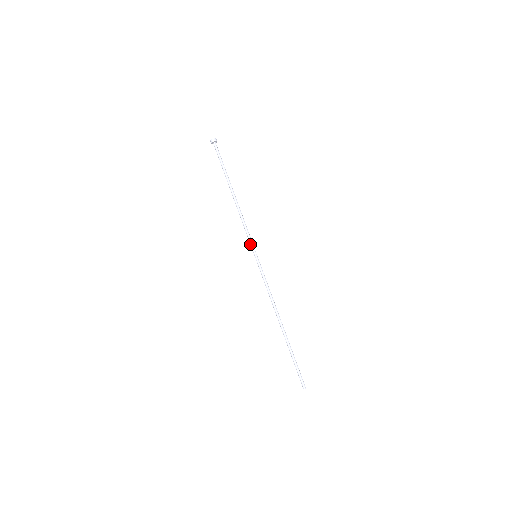
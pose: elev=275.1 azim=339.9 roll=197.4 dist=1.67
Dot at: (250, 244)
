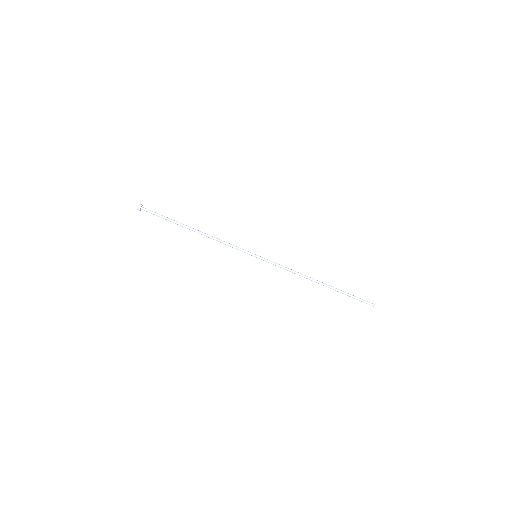
Dot at: occluded
